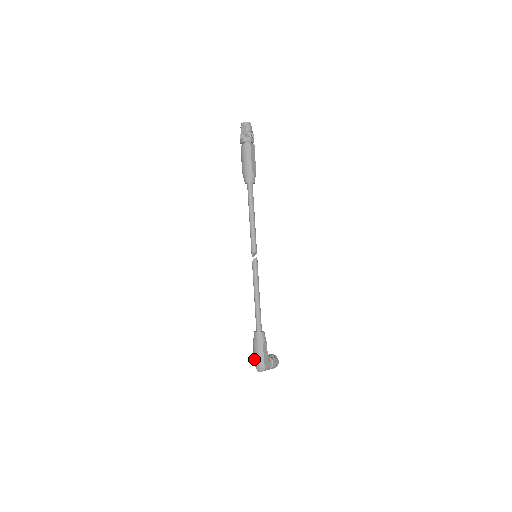
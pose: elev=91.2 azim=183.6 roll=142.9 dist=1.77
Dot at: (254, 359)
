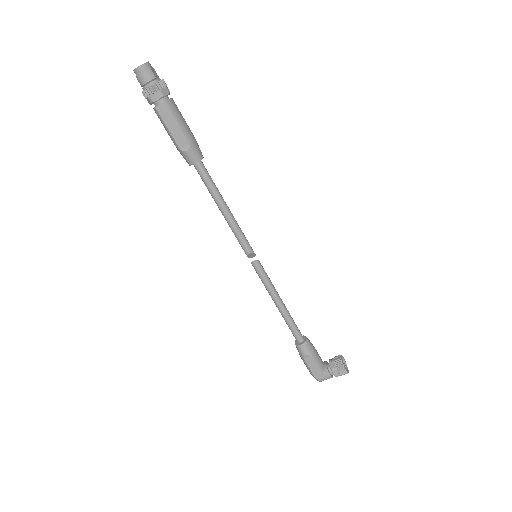
Dot at: occluded
